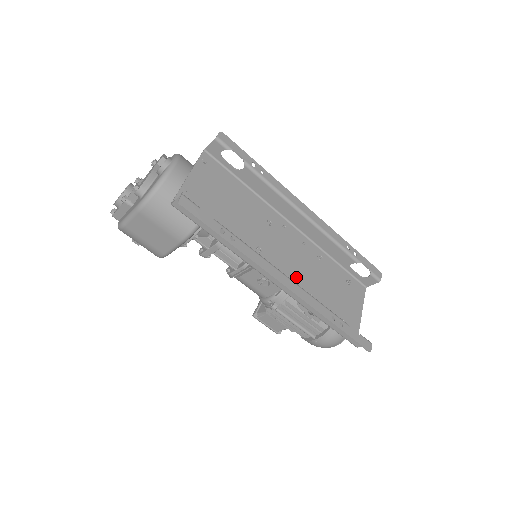
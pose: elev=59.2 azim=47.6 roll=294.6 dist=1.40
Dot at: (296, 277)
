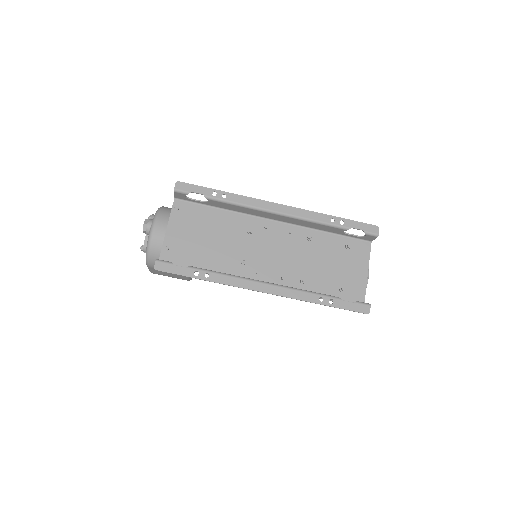
Dot at: (286, 269)
